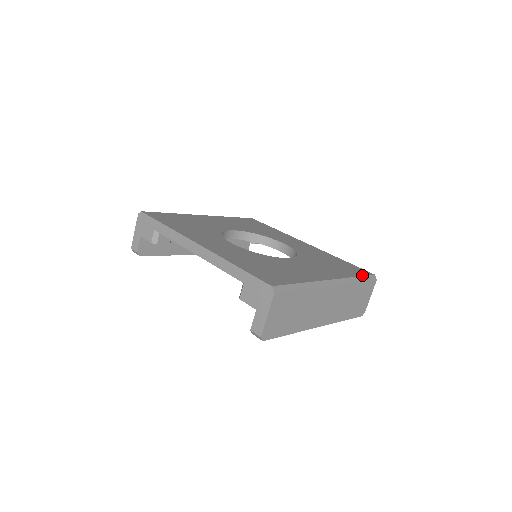
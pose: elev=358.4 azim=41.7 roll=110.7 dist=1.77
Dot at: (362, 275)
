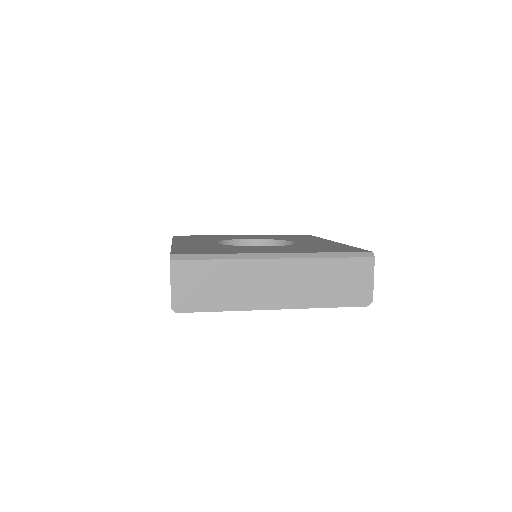
Dot at: (344, 252)
